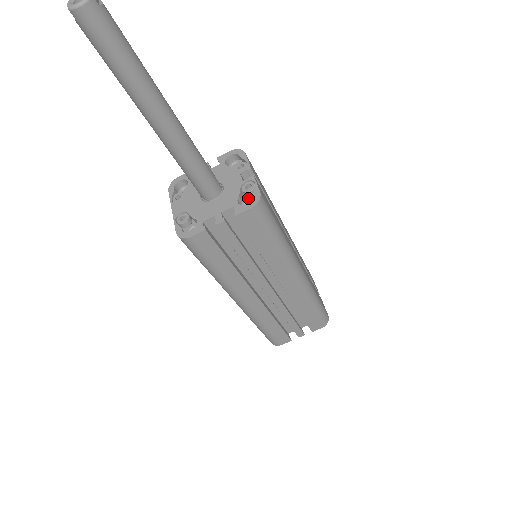
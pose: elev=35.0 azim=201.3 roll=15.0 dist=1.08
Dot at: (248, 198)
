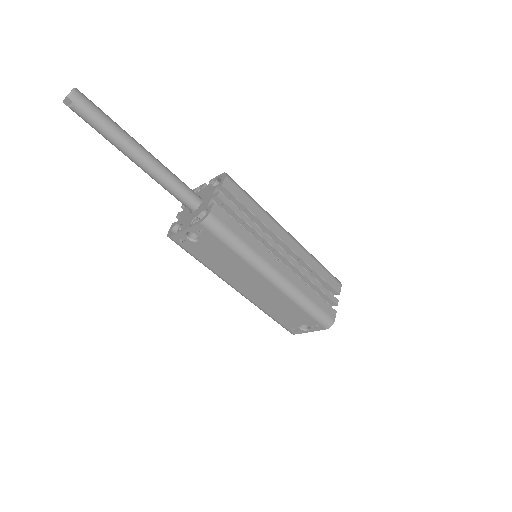
Dot at: occluded
